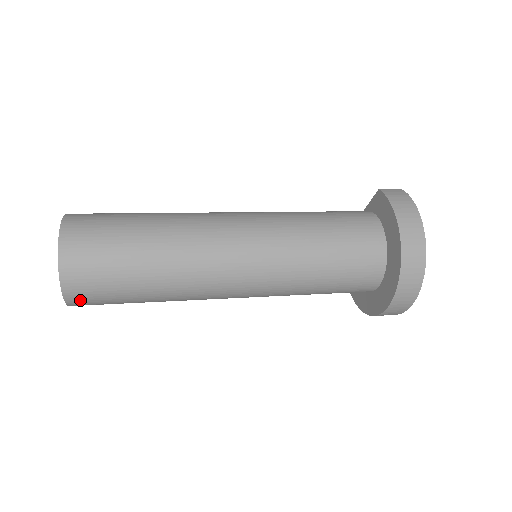
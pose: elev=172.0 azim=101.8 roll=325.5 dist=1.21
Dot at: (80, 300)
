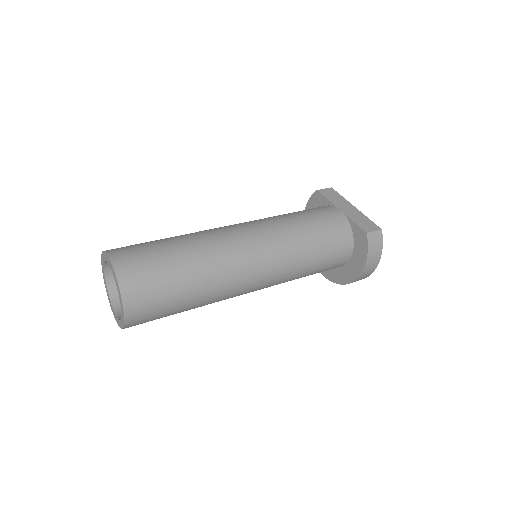
Dot at: occluded
